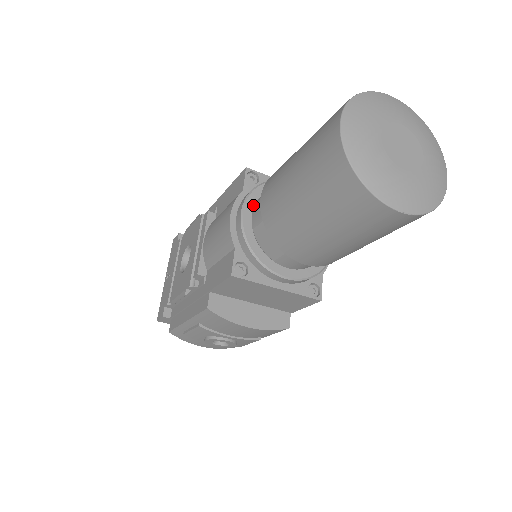
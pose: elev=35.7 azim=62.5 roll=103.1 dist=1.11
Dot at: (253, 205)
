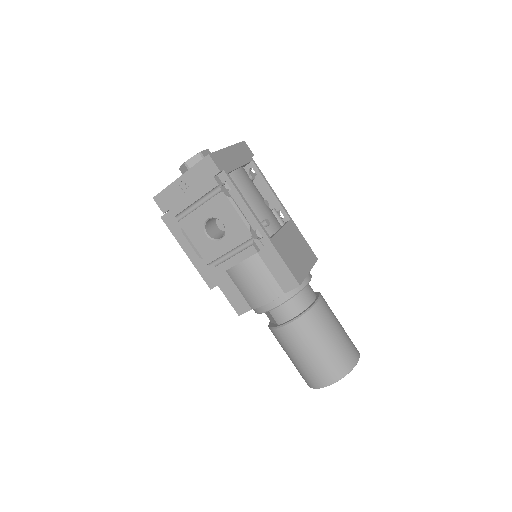
Dot at: occluded
